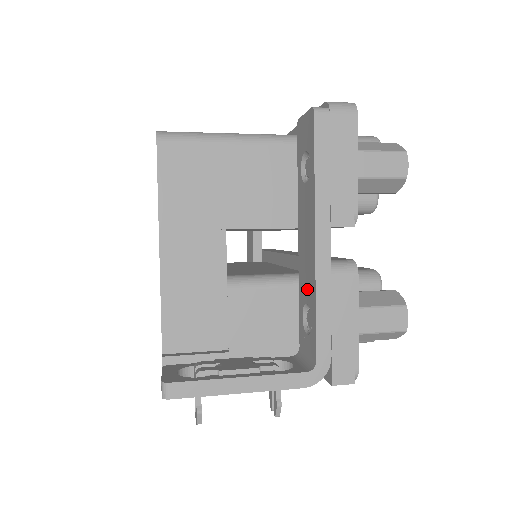
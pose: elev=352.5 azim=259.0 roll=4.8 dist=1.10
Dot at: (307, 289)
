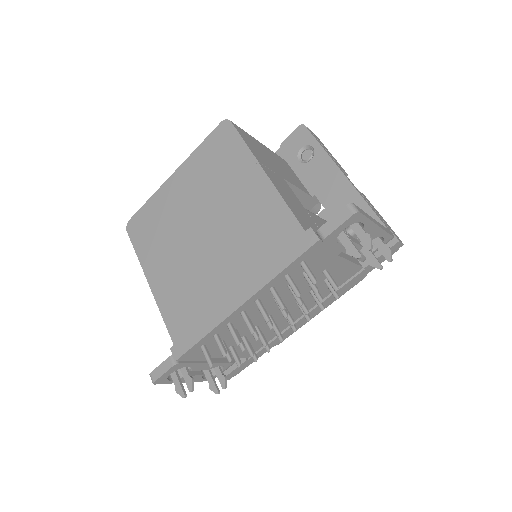
Dot at: occluded
